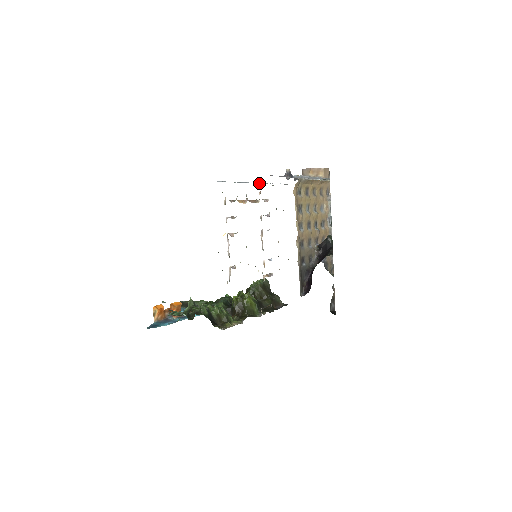
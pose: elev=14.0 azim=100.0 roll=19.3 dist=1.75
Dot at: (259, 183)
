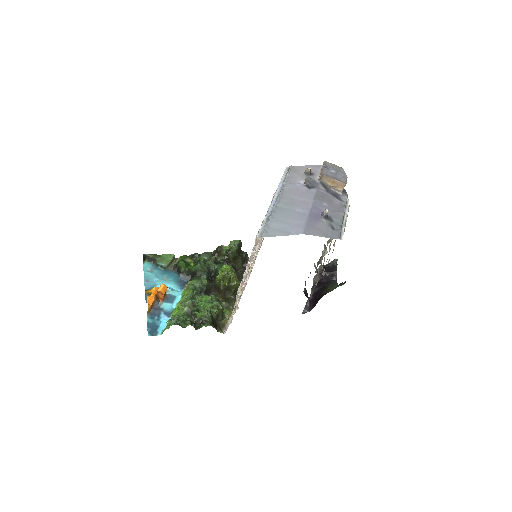
Dot at: (281, 195)
